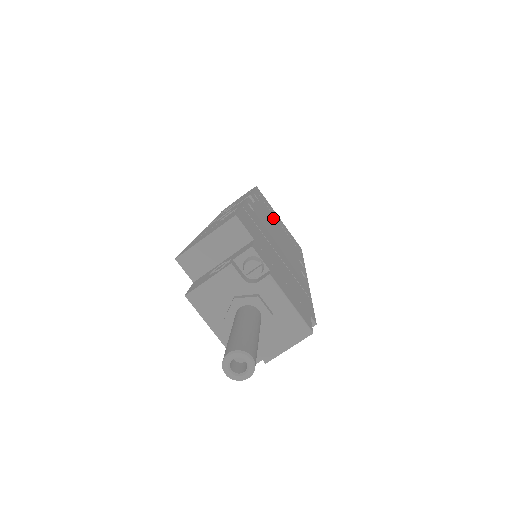
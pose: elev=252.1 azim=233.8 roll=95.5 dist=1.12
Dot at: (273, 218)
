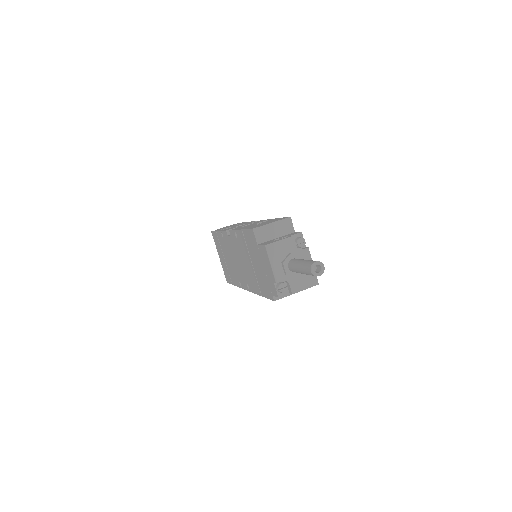
Dot at: occluded
